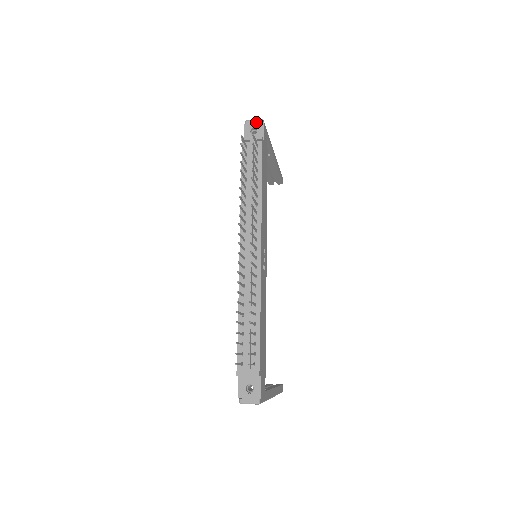
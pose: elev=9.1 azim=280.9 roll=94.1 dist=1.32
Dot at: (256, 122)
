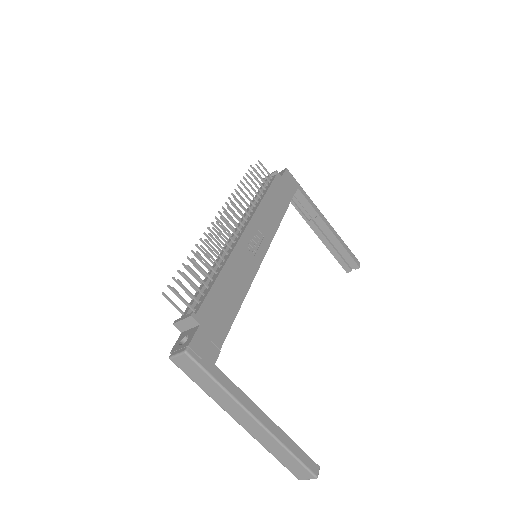
Dot at: (281, 172)
